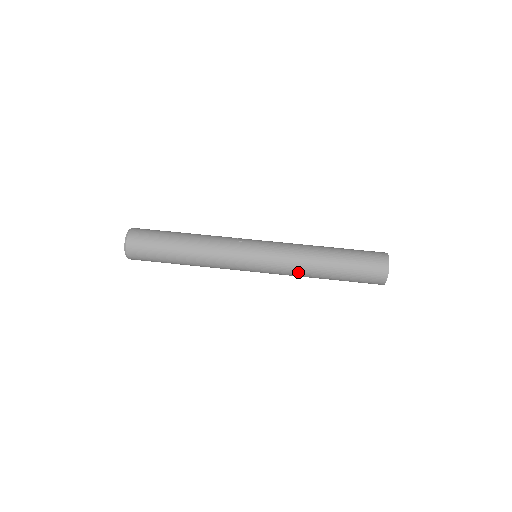
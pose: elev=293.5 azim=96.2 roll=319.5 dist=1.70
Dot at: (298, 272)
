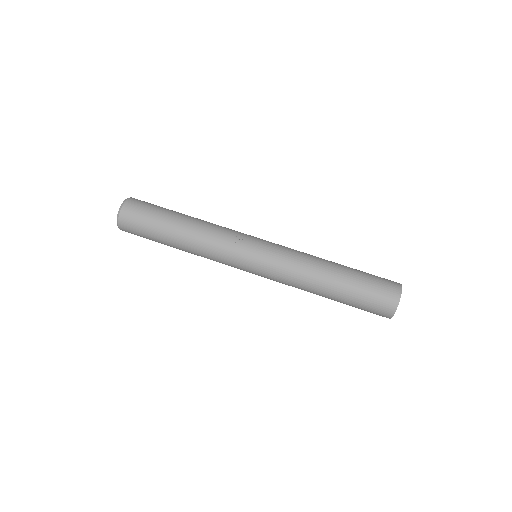
Dot at: (296, 287)
